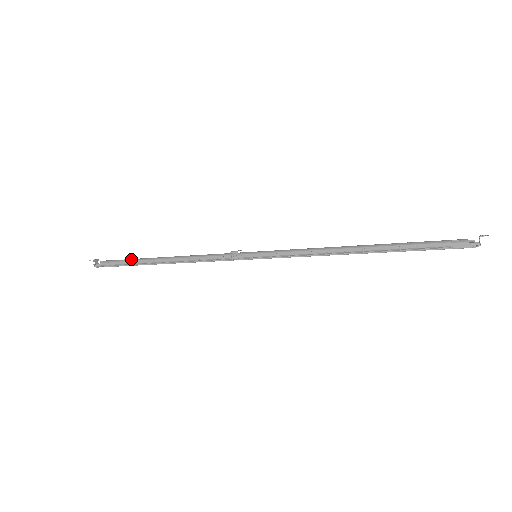
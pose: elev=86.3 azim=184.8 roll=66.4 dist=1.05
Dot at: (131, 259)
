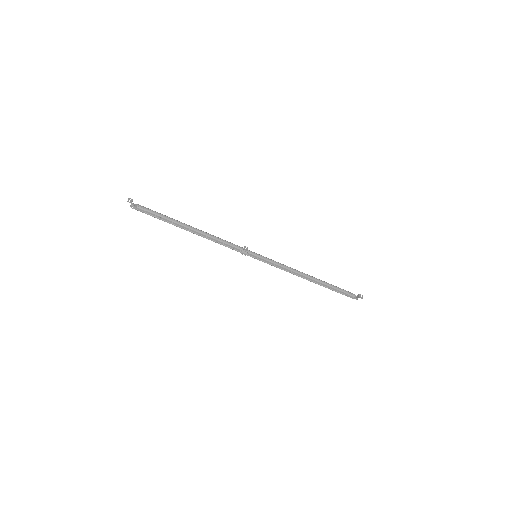
Dot at: (166, 217)
